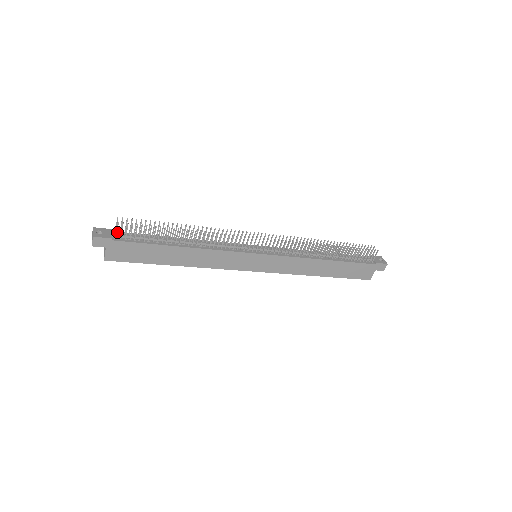
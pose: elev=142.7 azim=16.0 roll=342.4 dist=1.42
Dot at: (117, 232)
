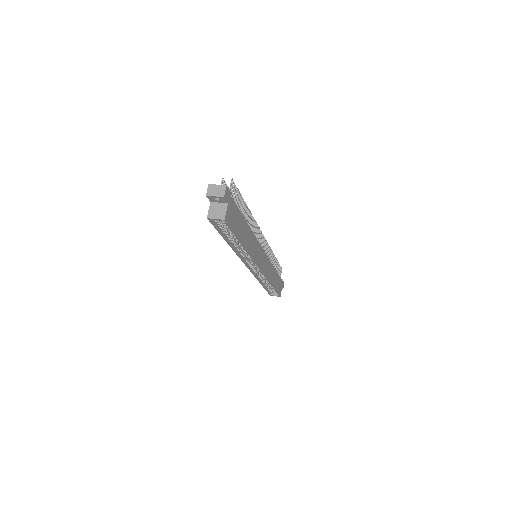
Dot at: occluded
